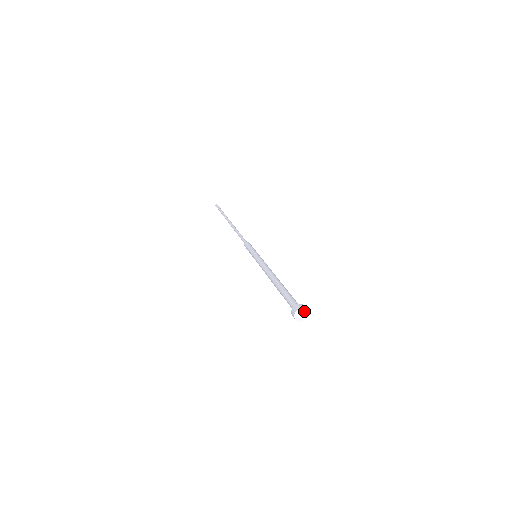
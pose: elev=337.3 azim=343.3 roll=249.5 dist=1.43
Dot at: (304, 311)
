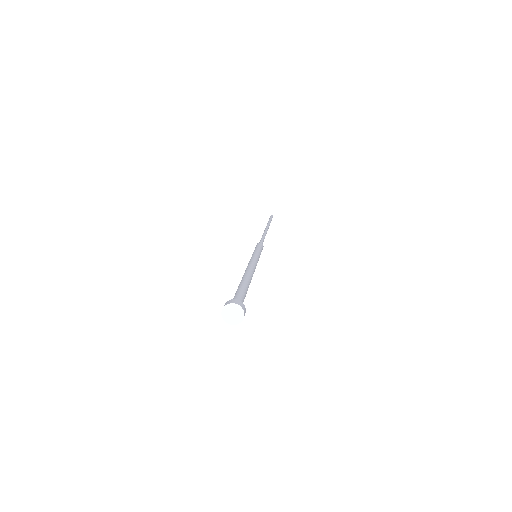
Dot at: (237, 310)
